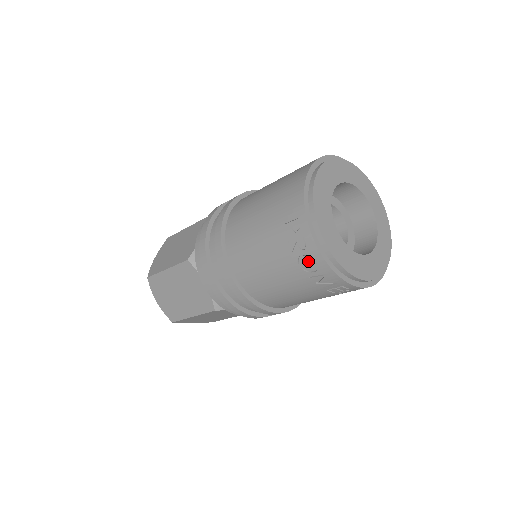
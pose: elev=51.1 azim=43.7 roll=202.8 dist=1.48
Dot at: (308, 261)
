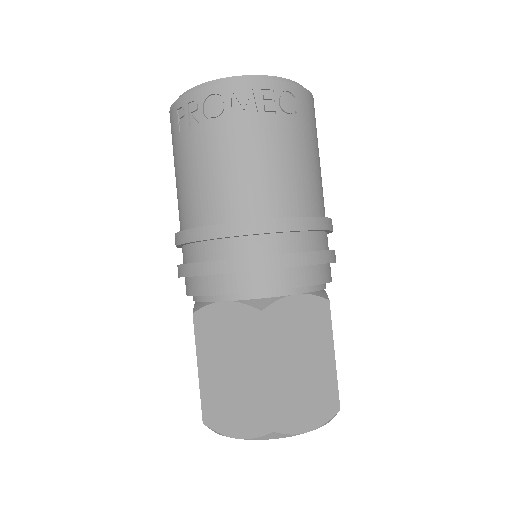
Dot at: (211, 106)
